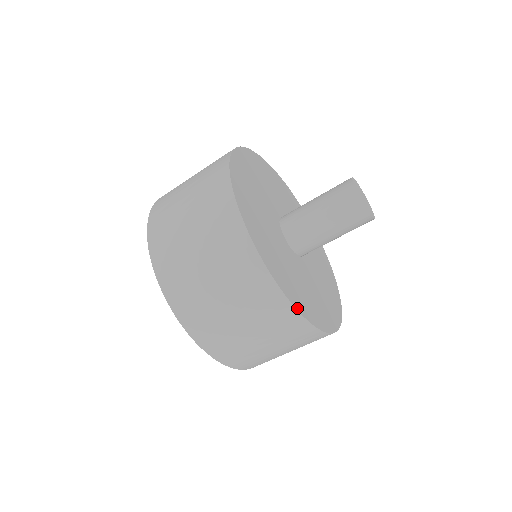
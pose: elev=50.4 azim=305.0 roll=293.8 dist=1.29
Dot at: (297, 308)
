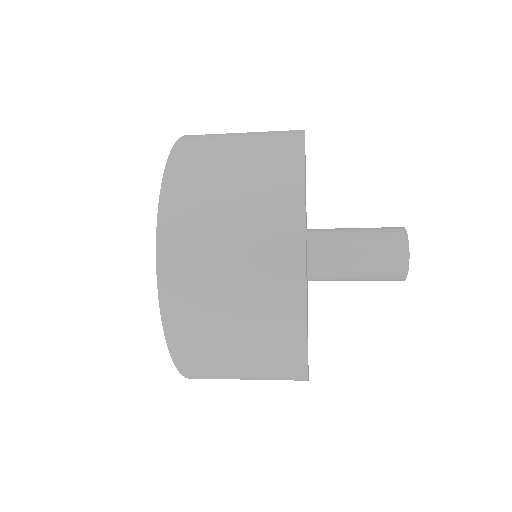
Dot at: occluded
